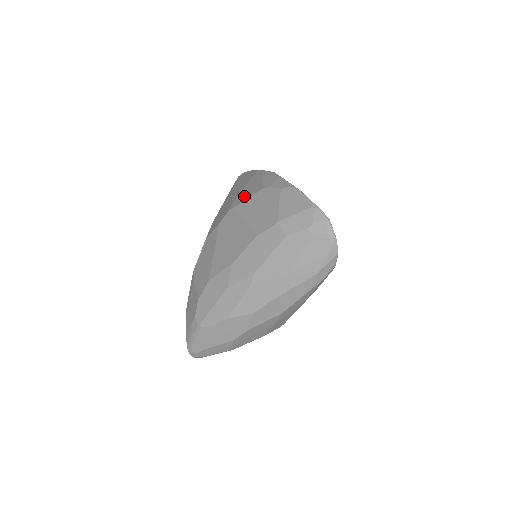
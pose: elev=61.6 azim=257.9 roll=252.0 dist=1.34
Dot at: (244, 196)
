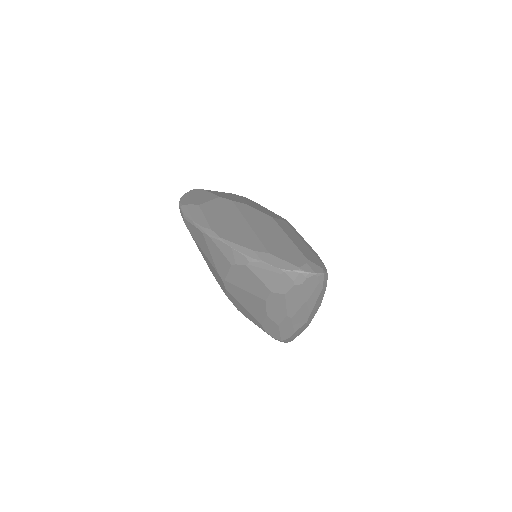
Dot at: (222, 269)
